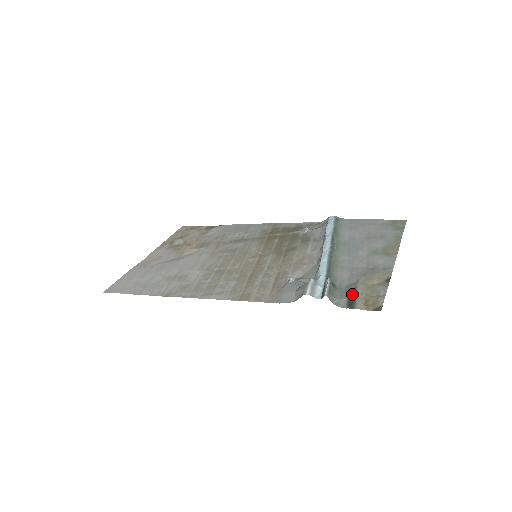
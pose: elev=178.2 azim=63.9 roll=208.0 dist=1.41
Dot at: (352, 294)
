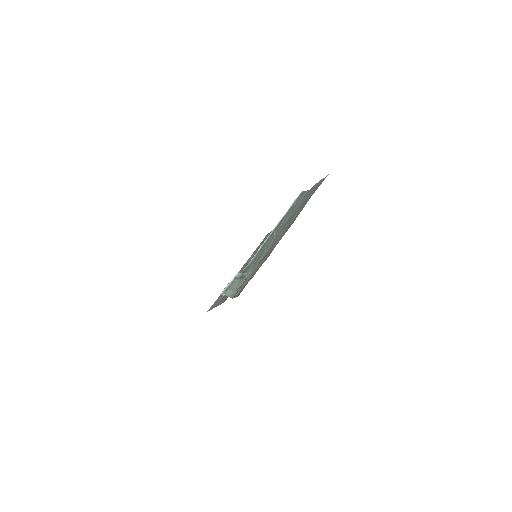
Dot at: (243, 283)
